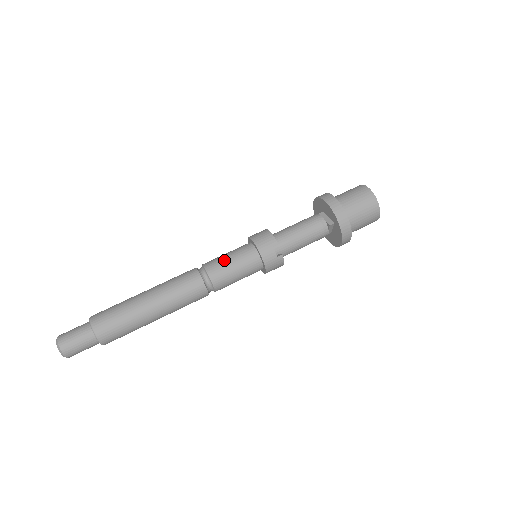
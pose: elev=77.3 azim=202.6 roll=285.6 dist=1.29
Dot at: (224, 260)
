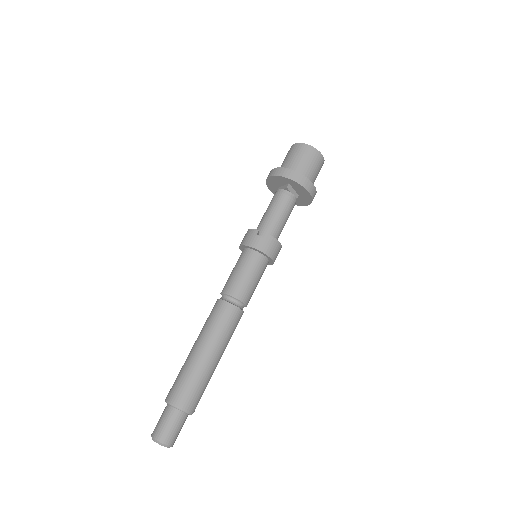
Dot at: (231, 275)
